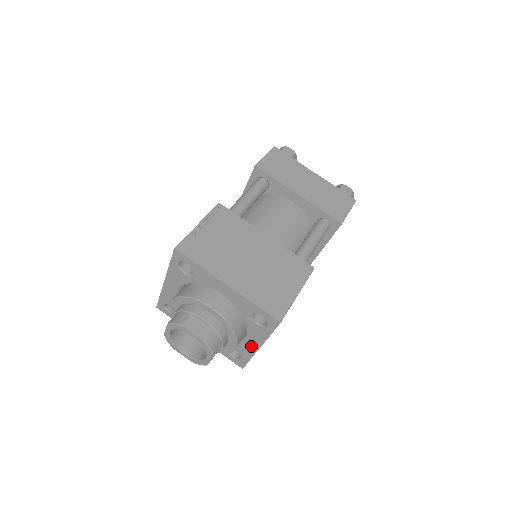
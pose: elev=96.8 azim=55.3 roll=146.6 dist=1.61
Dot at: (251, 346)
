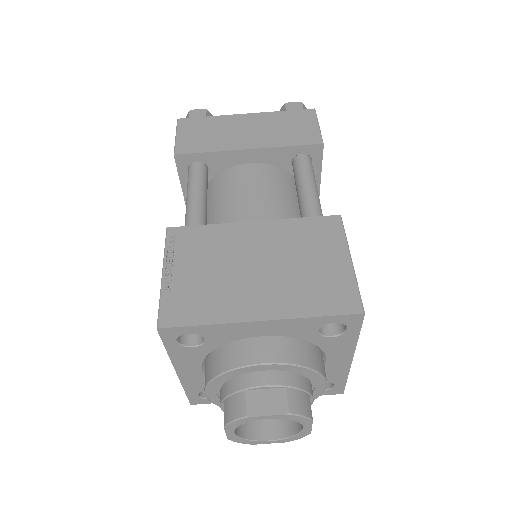
Dot at: (339, 365)
